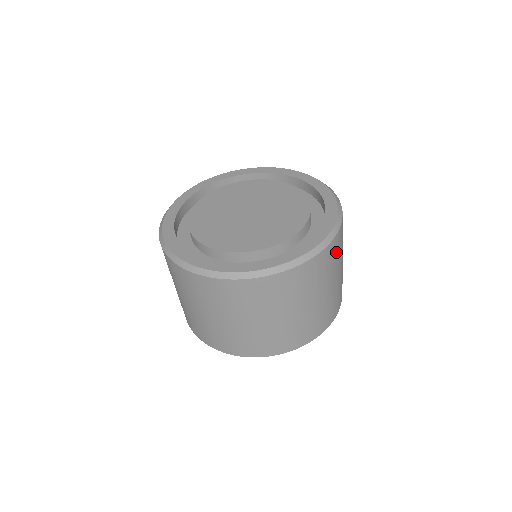
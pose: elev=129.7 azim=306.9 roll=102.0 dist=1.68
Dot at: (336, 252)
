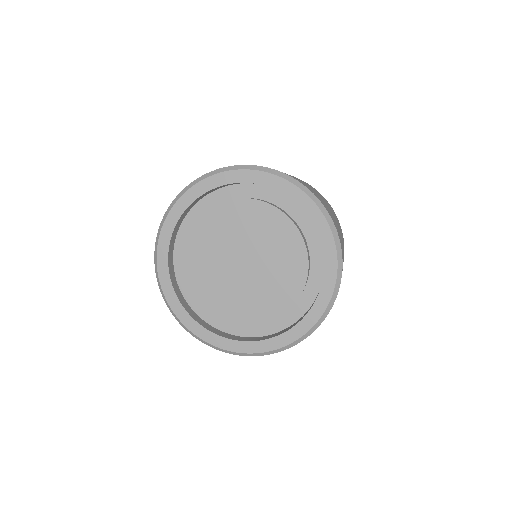
Dot at: occluded
